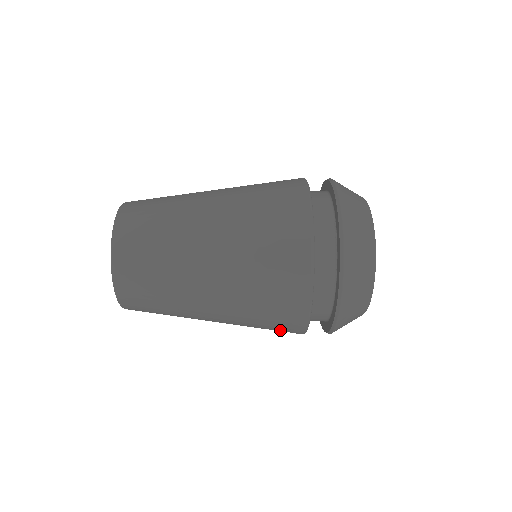
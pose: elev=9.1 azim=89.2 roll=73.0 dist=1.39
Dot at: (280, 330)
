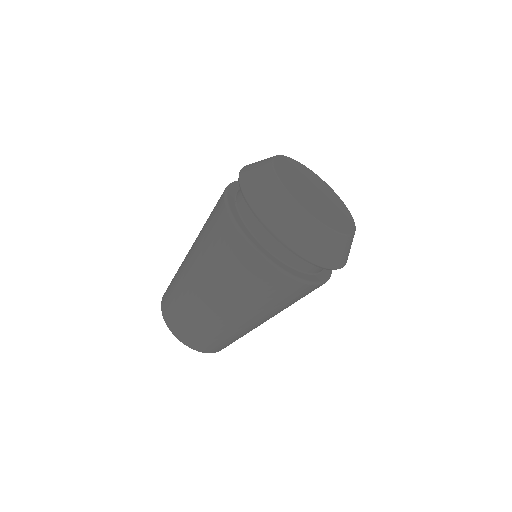
Dot at: (286, 293)
